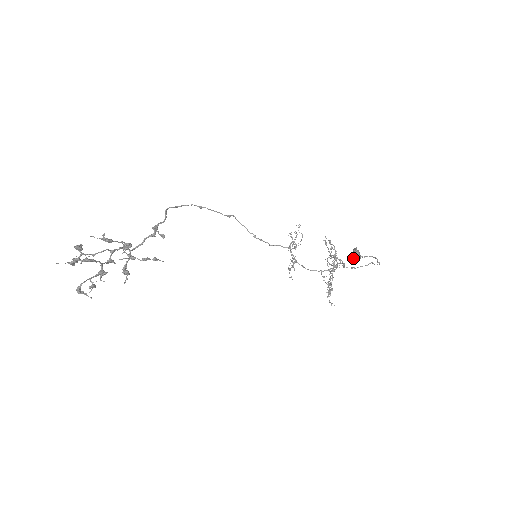
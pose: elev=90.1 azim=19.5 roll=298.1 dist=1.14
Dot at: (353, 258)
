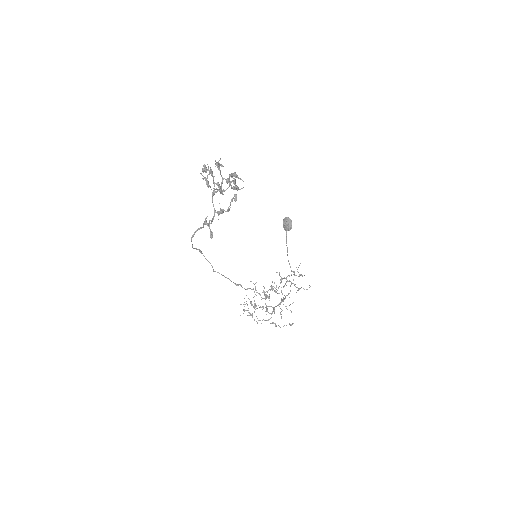
Dot at: (289, 218)
